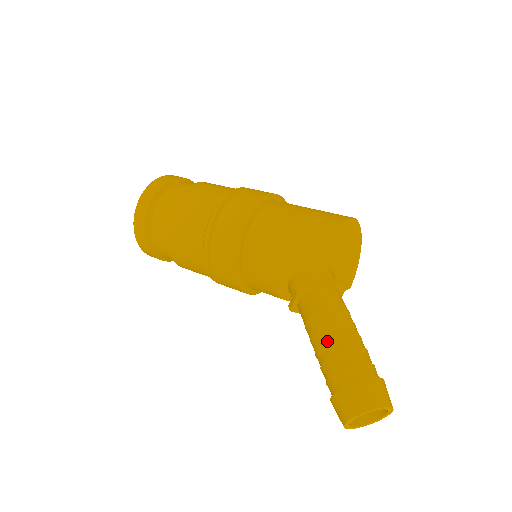
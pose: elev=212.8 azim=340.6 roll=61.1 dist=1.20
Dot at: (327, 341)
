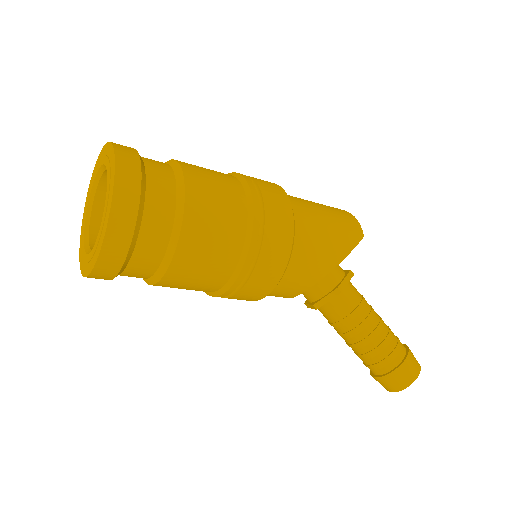
Dot at: (376, 329)
